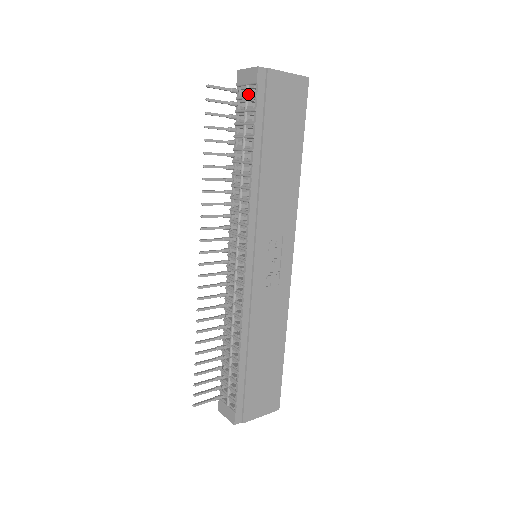
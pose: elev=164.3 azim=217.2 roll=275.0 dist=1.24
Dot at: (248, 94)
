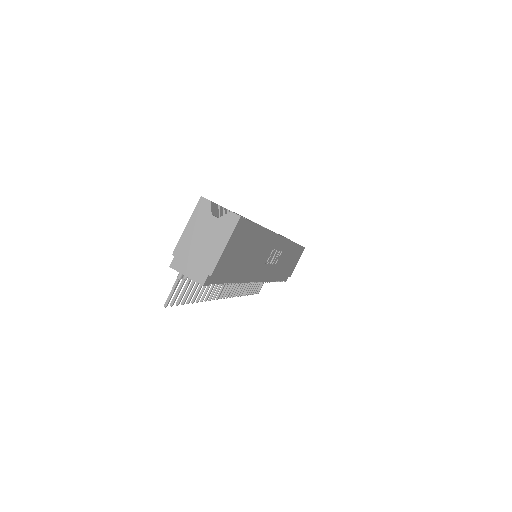
Dot at: occluded
